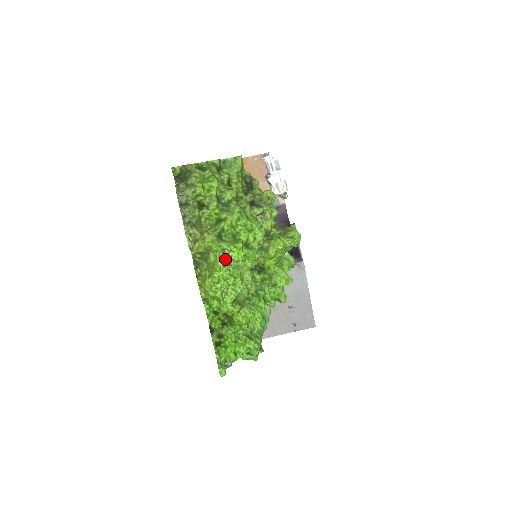
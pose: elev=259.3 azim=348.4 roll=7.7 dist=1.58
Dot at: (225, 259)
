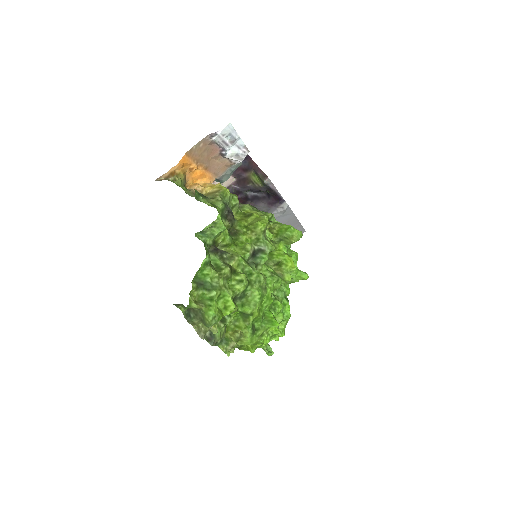
Dot at: (265, 338)
